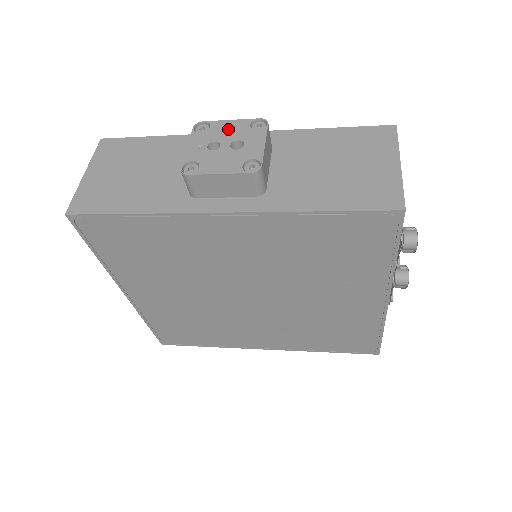
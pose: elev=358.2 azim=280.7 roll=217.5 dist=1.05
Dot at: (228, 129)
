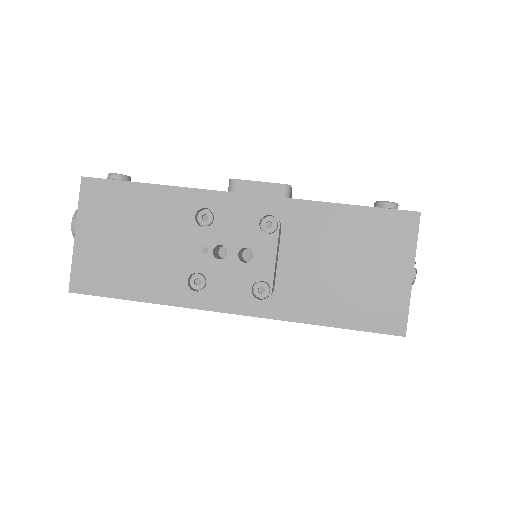
Dot at: (235, 227)
